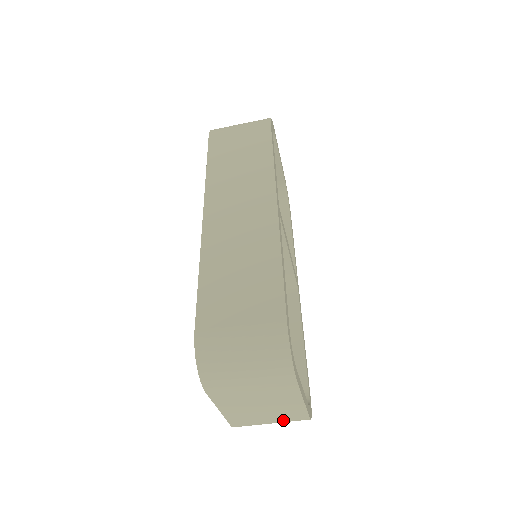
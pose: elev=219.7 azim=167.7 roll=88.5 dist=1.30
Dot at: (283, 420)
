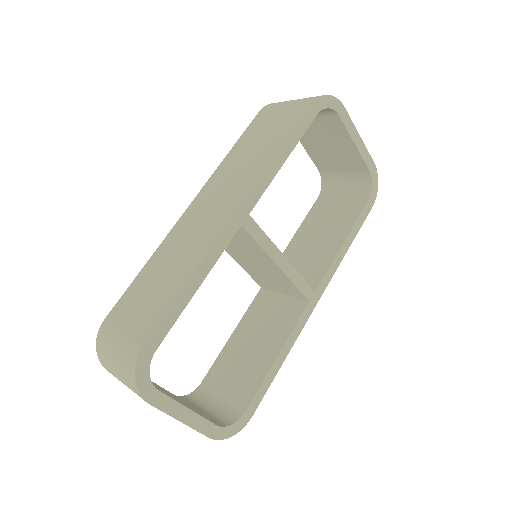
Dot at: occluded
